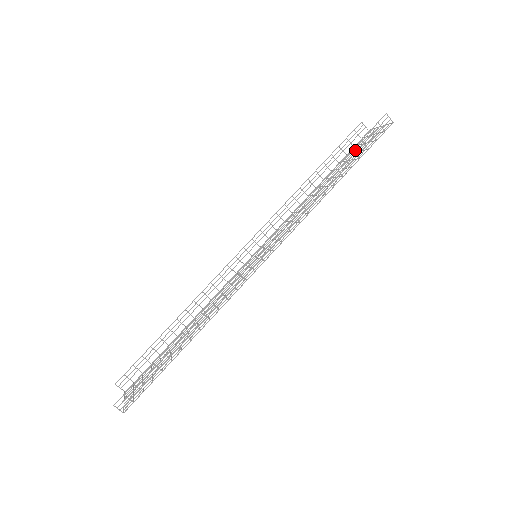
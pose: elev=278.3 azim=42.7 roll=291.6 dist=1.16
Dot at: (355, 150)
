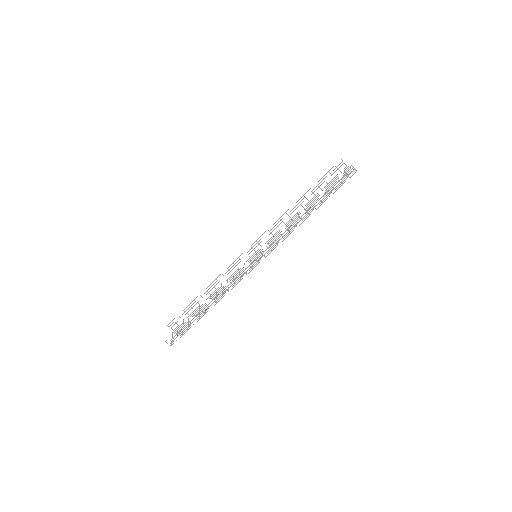
Dot at: occluded
